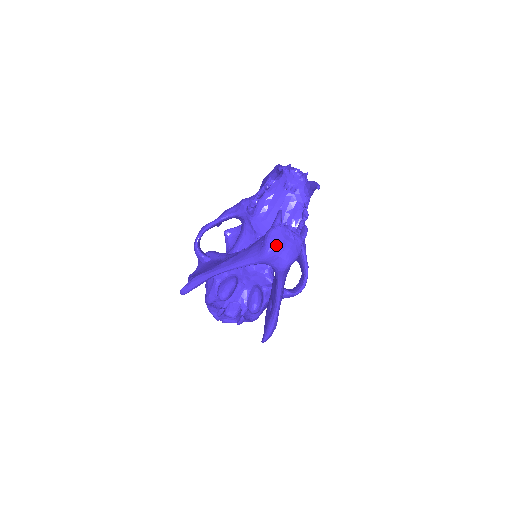
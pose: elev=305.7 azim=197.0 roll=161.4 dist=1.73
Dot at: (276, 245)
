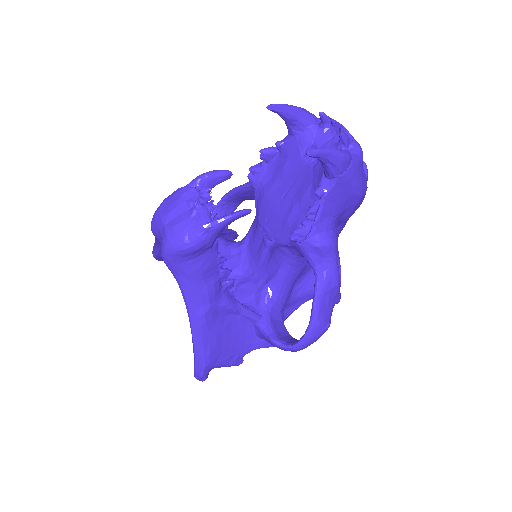
Dot at: (162, 212)
